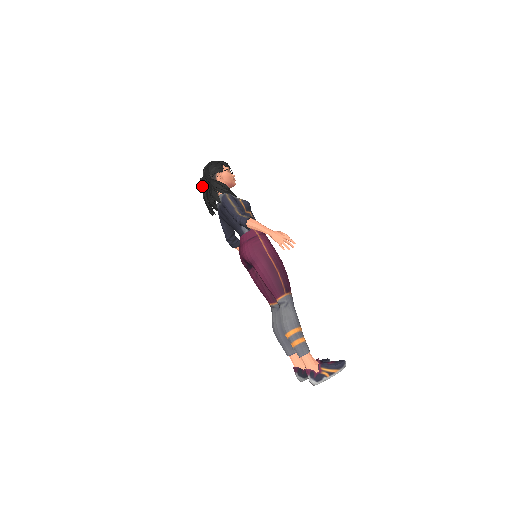
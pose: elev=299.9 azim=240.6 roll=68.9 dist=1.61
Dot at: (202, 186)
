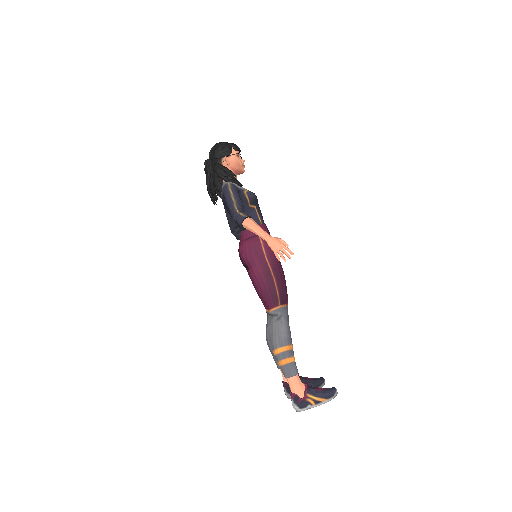
Dot at: (206, 170)
